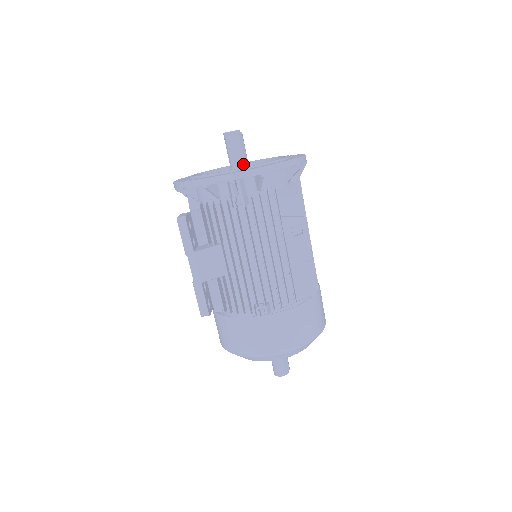
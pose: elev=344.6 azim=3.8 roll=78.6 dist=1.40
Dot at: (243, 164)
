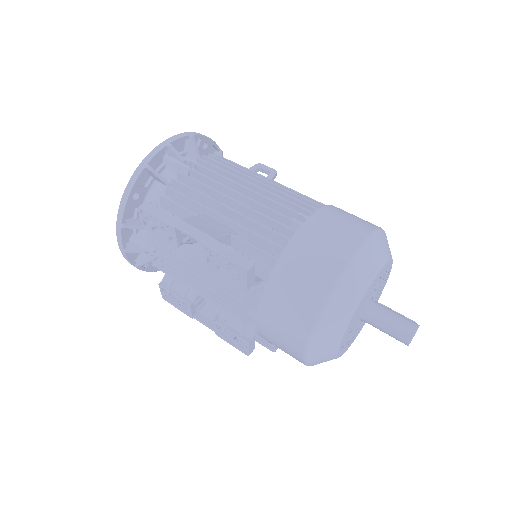
Dot at: occluded
